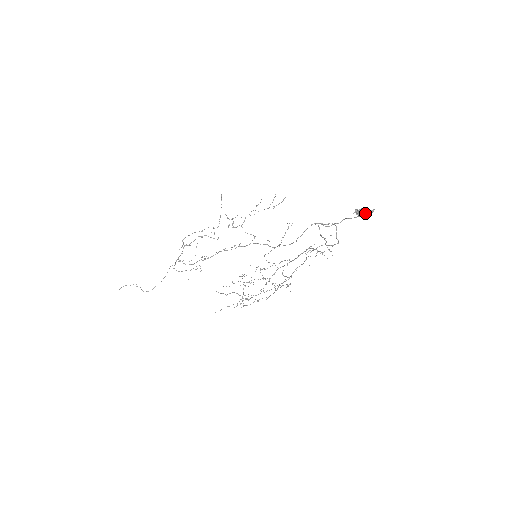
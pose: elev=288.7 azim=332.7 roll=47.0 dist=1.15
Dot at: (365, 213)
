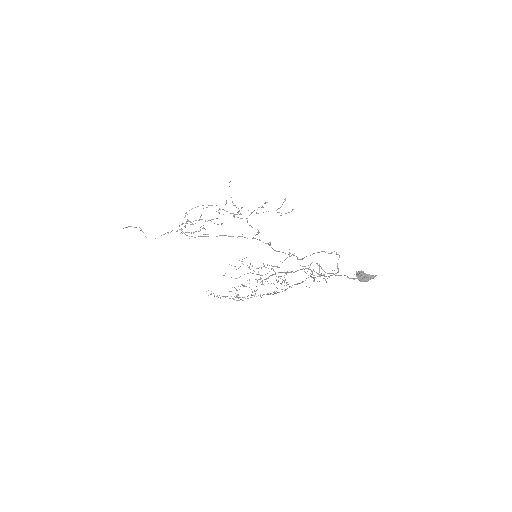
Dot at: (365, 280)
